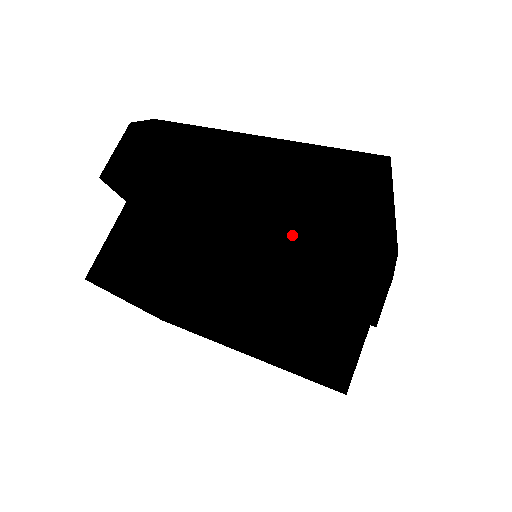
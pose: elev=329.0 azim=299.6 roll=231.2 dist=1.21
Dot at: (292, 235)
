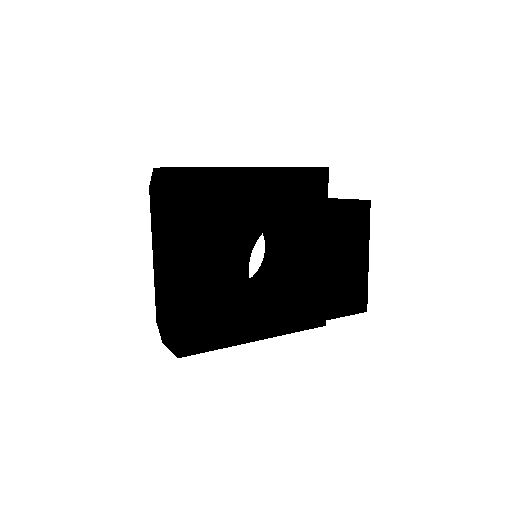
Dot at: (301, 180)
